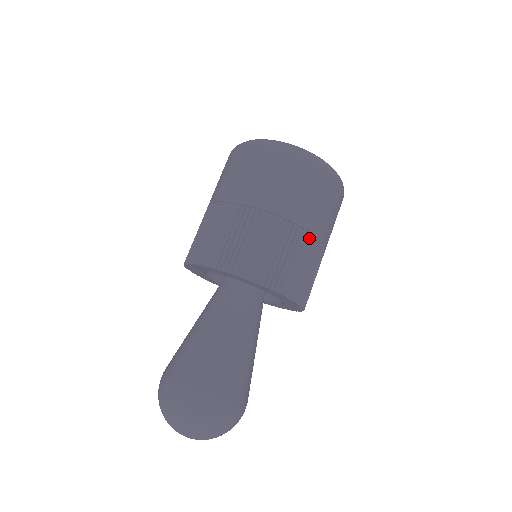
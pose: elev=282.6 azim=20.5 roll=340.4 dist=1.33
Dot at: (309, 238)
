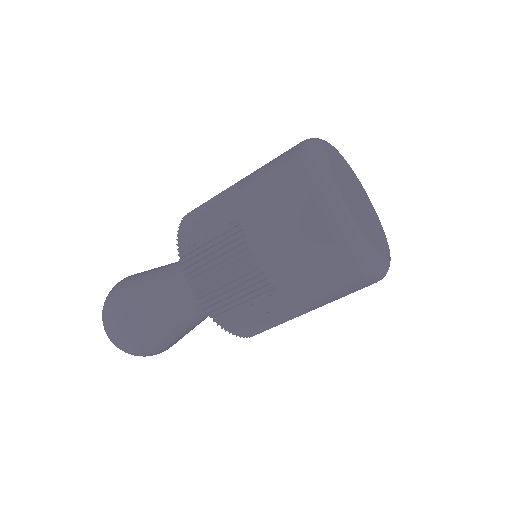
Dot at: (304, 311)
